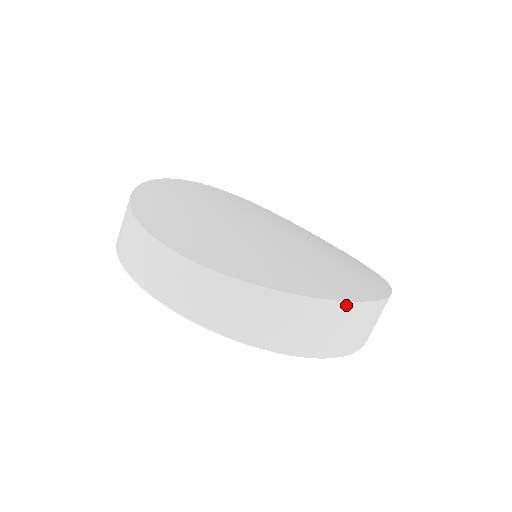
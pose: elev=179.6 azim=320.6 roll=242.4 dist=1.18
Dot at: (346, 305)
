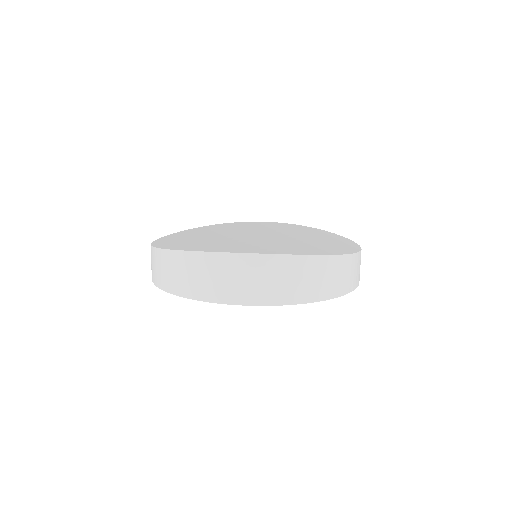
Dot at: (205, 255)
